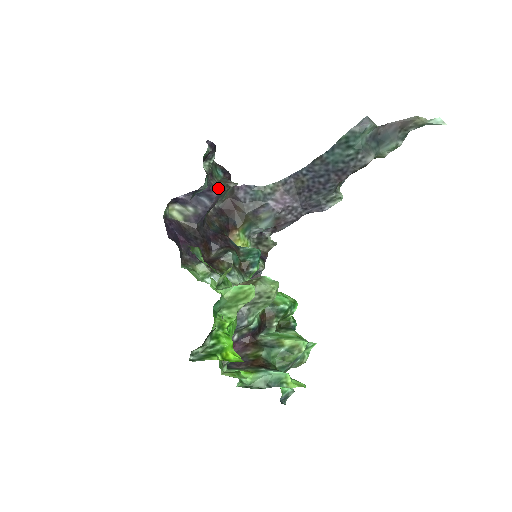
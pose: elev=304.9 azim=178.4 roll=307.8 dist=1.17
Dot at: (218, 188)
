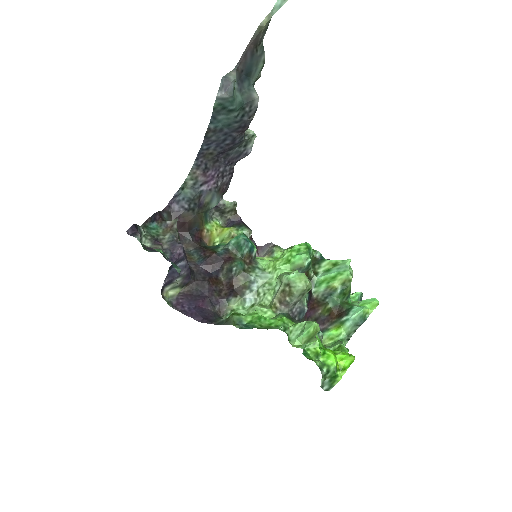
Dot at: (178, 250)
